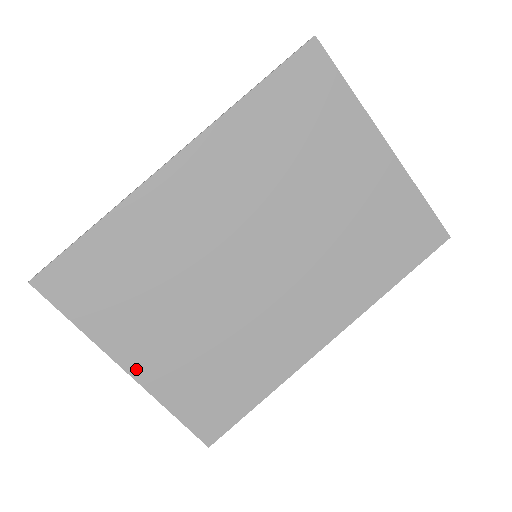
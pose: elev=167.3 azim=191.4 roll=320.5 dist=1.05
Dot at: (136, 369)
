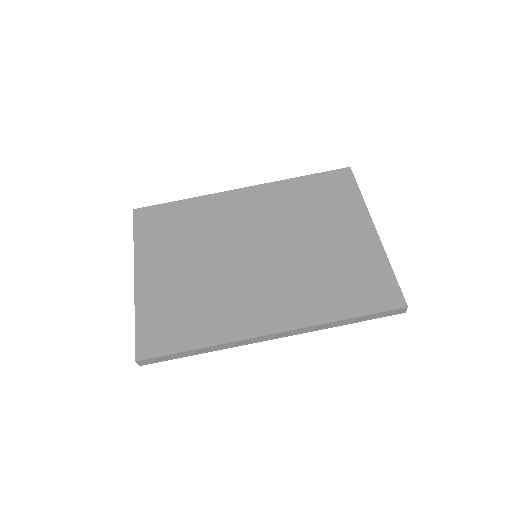
Dot at: (140, 278)
